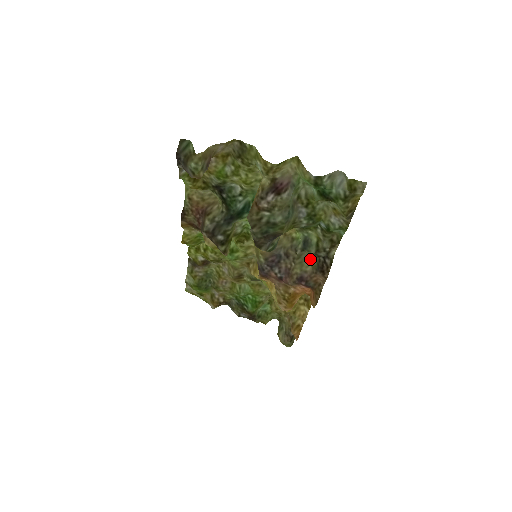
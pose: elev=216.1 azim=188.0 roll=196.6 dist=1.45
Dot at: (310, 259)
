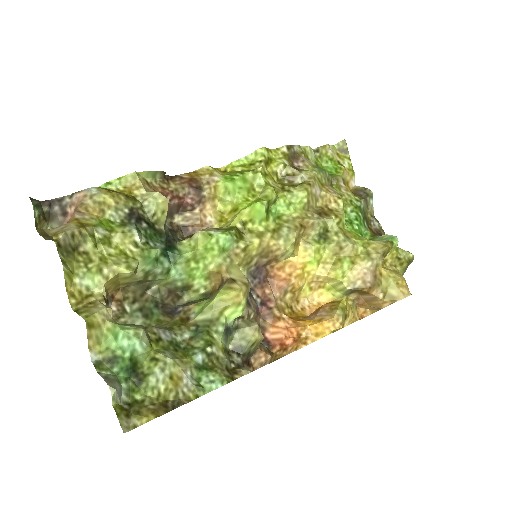
Dot at: (259, 334)
